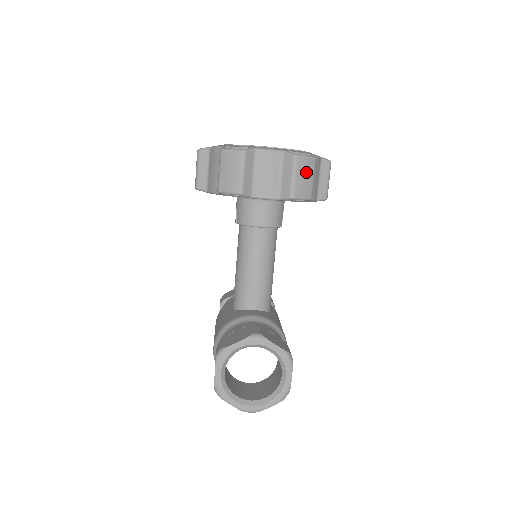
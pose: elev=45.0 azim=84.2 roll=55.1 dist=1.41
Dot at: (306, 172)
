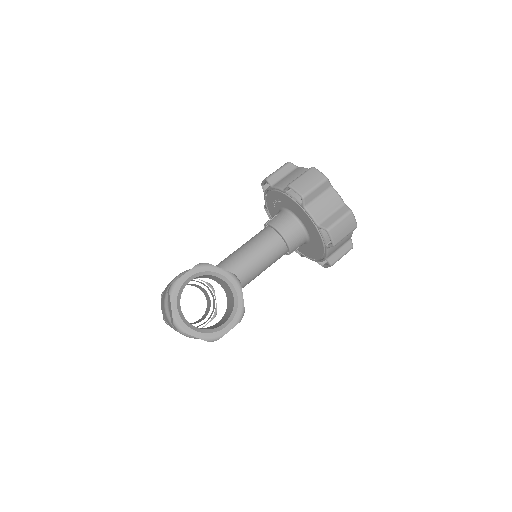
Dot at: (347, 227)
